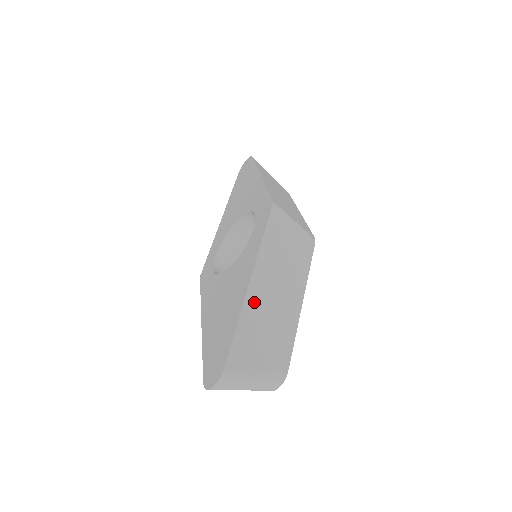
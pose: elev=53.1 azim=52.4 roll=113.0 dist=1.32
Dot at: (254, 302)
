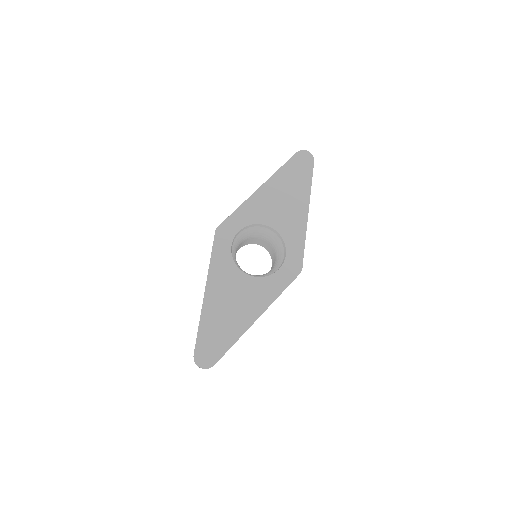
Dot at: occluded
